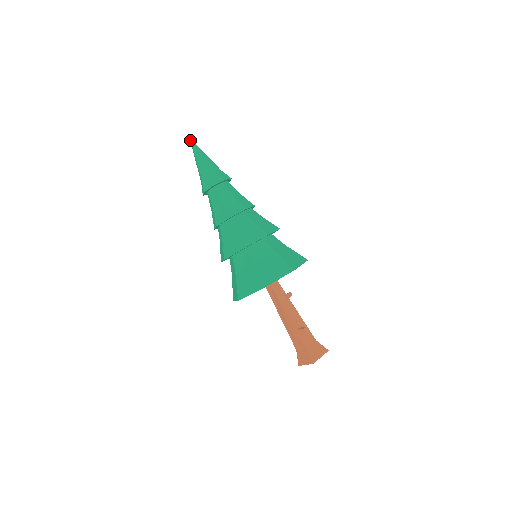
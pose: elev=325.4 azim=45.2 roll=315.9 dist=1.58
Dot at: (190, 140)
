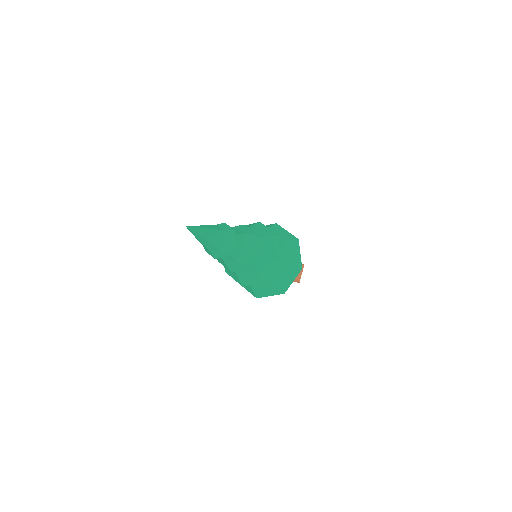
Dot at: occluded
